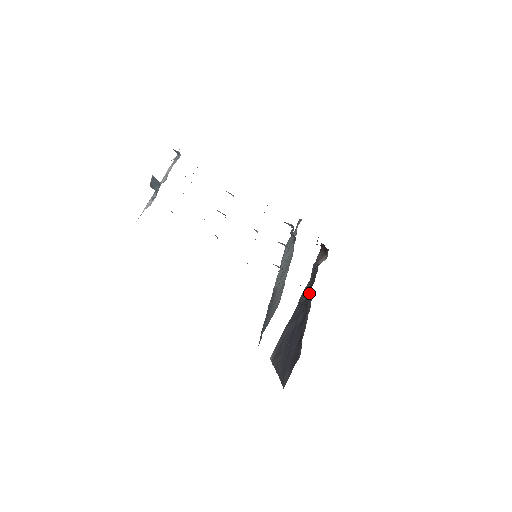
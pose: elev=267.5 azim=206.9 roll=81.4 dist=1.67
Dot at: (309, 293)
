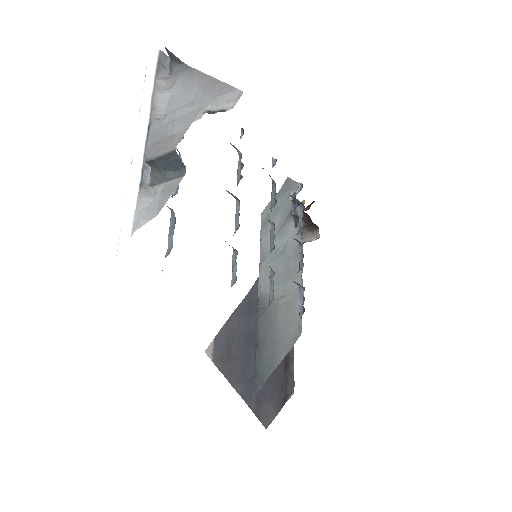
Dot at: occluded
